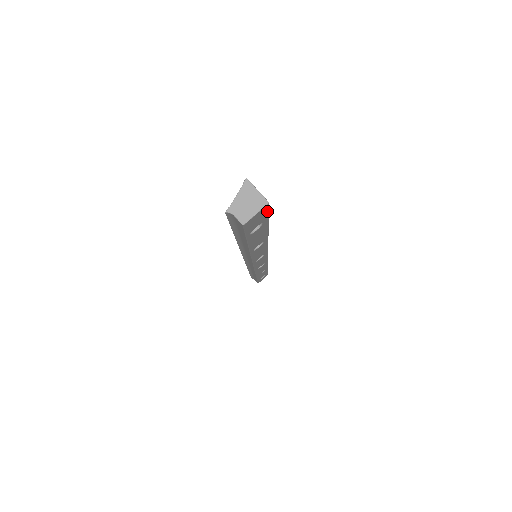
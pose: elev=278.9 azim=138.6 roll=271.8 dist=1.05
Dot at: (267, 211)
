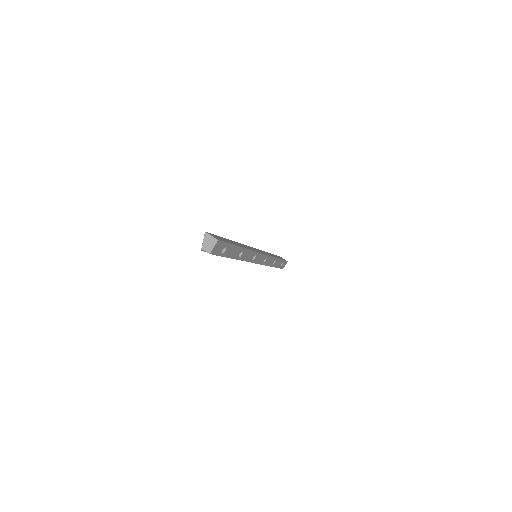
Dot at: (222, 242)
